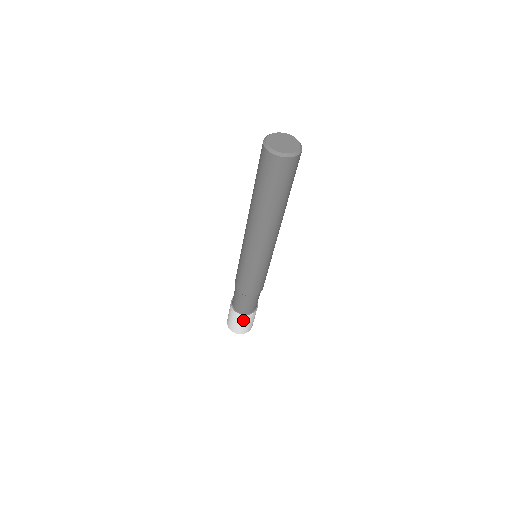
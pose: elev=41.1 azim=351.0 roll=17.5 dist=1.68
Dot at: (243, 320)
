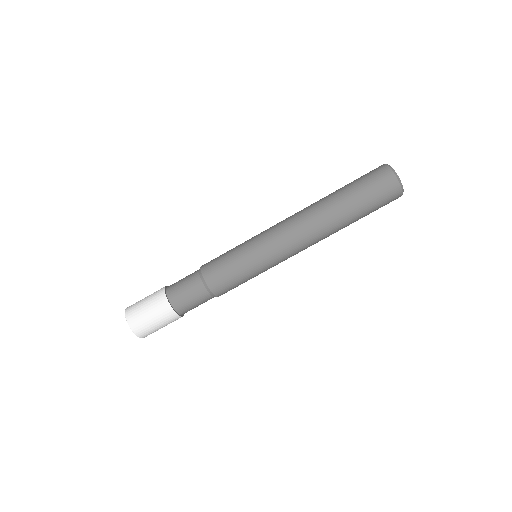
Dot at: (164, 317)
